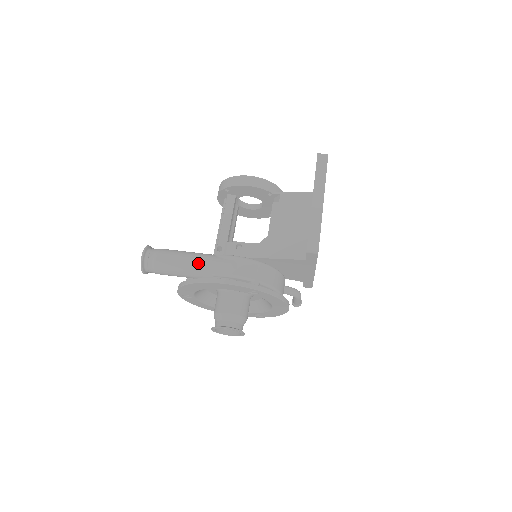
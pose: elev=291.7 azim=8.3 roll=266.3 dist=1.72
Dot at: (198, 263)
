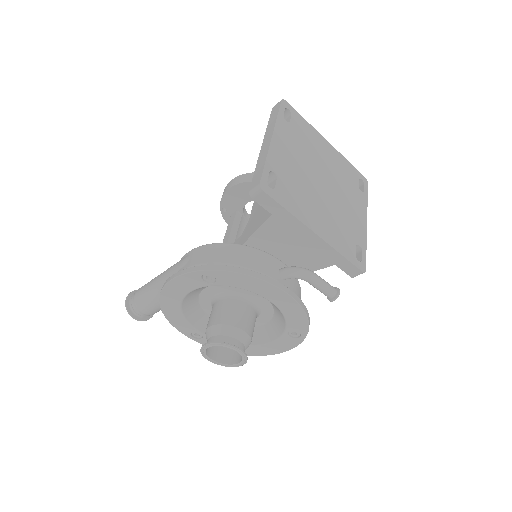
Dot at: (161, 277)
